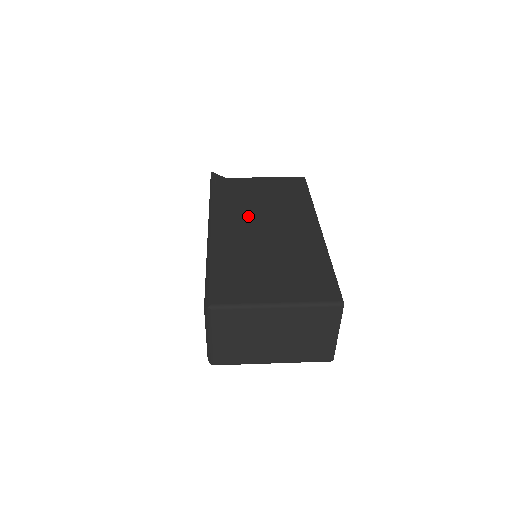
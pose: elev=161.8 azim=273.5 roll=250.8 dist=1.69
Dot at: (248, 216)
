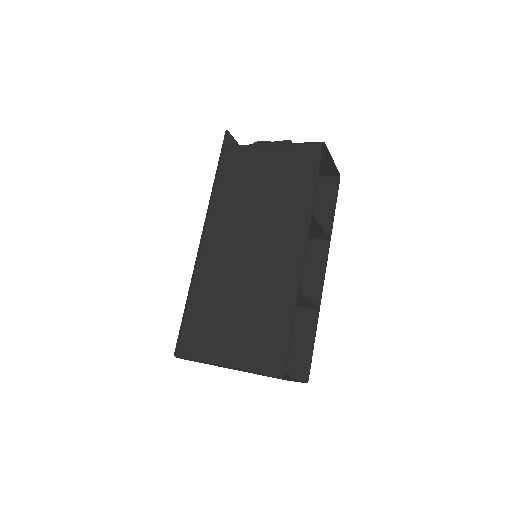
Dot at: (237, 225)
